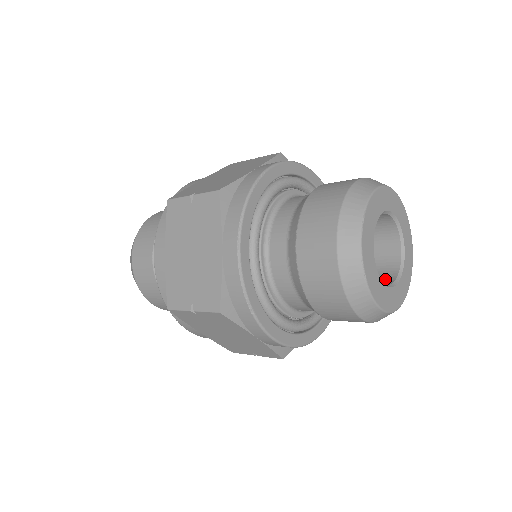
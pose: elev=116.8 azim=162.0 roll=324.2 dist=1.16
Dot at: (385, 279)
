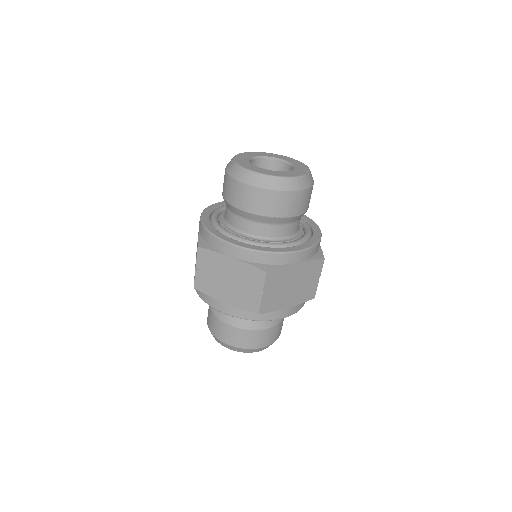
Dot at: occluded
